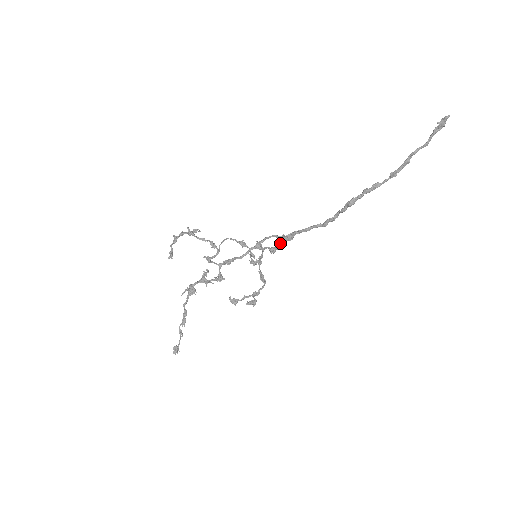
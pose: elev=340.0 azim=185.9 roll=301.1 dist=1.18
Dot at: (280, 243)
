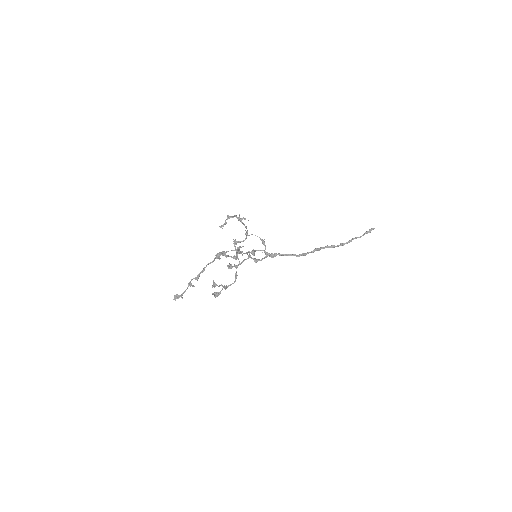
Dot at: (265, 257)
